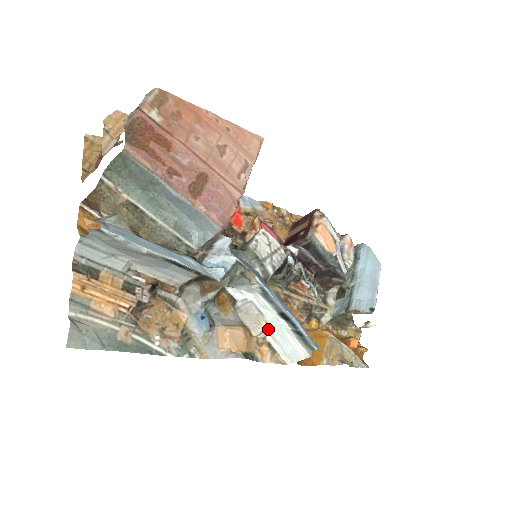
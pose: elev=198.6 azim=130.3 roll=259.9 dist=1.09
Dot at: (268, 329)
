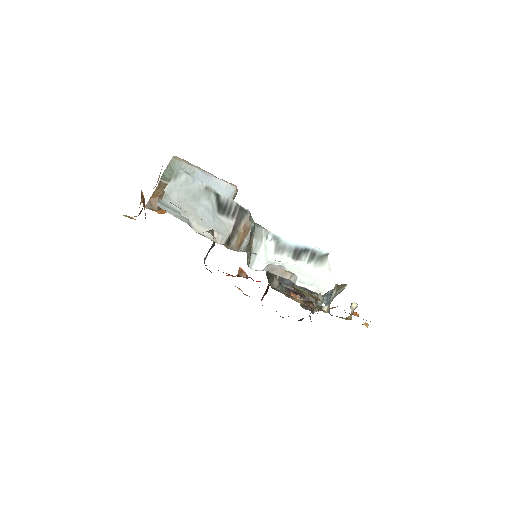
Dot at: (293, 275)
